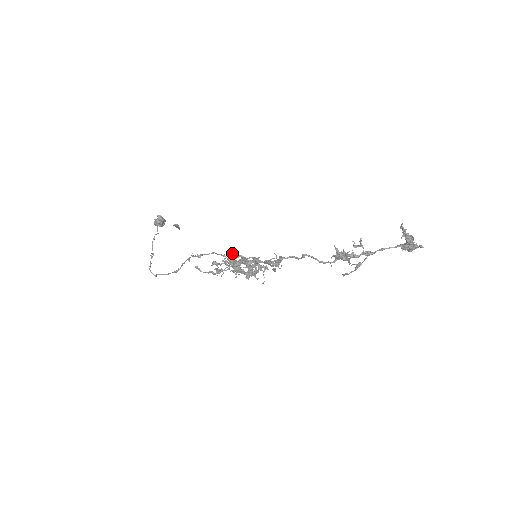
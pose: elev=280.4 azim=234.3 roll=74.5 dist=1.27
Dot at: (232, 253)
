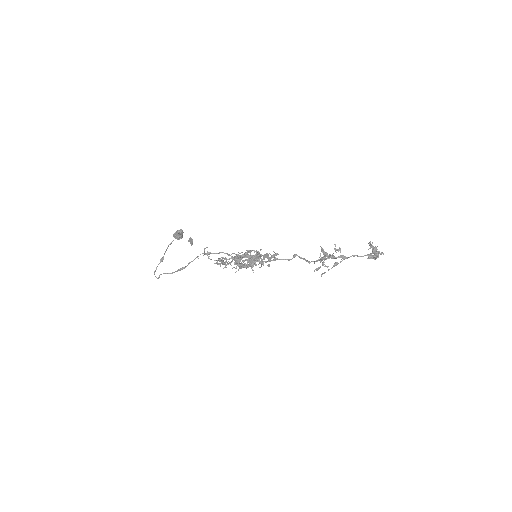
Dot at: occluded
